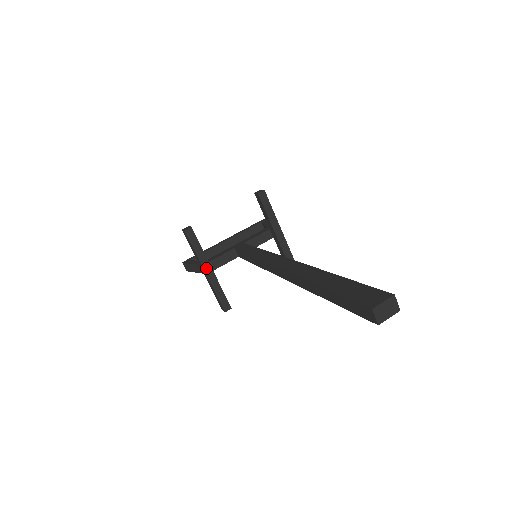
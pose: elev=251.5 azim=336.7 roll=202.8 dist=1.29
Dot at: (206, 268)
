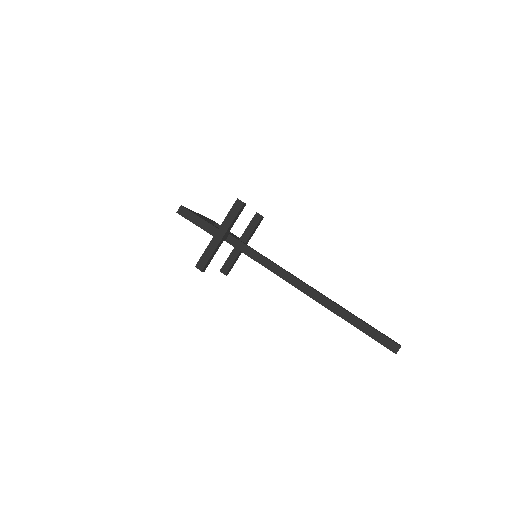
Dot at: (225, 235)
